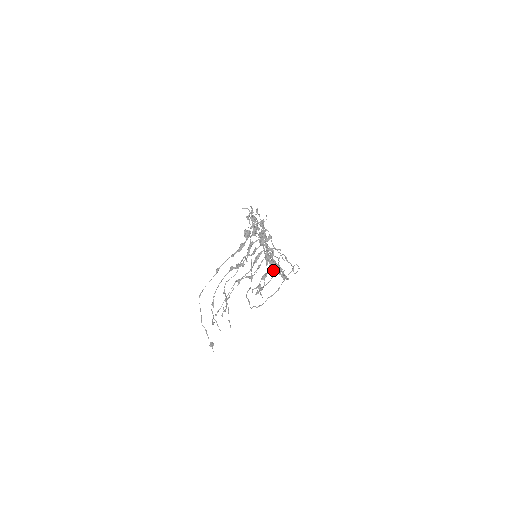
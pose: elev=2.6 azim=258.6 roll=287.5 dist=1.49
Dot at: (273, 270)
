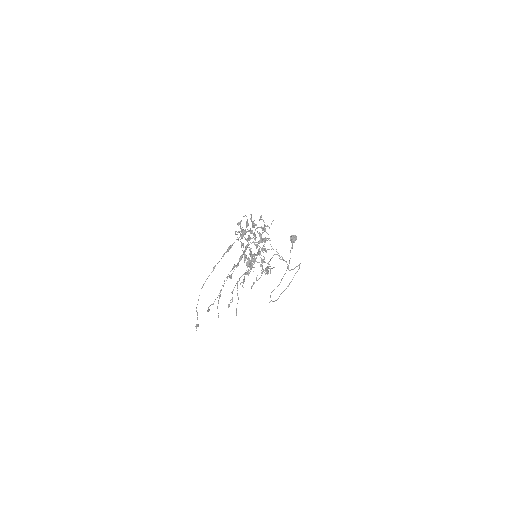
Dot at: (248, 266)
